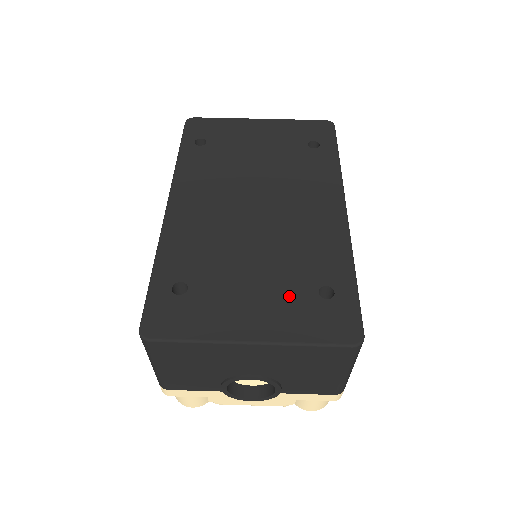
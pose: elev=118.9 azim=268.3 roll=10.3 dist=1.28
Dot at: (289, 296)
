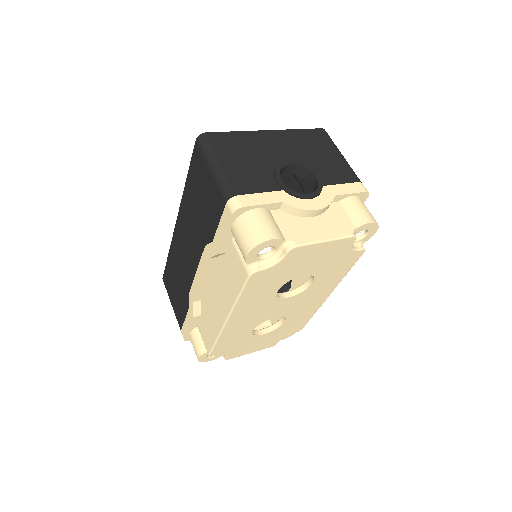
Dot at: occluded
